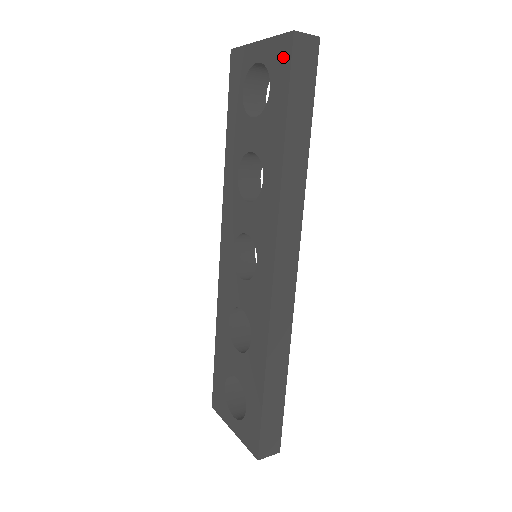
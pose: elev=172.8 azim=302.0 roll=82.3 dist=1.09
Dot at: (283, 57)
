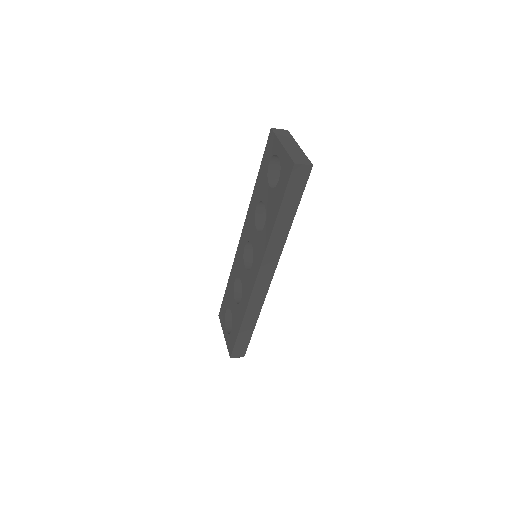
Dot at: (287, 171)
